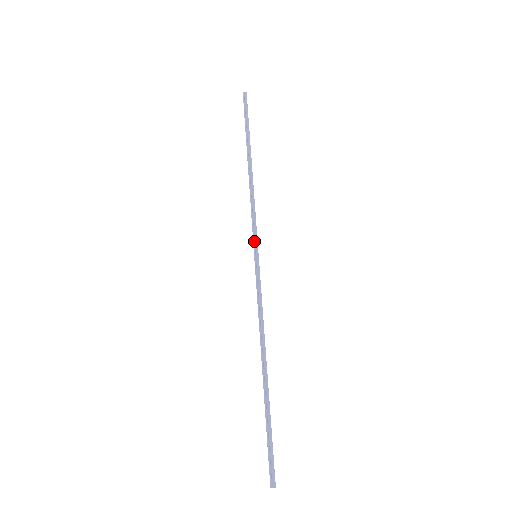
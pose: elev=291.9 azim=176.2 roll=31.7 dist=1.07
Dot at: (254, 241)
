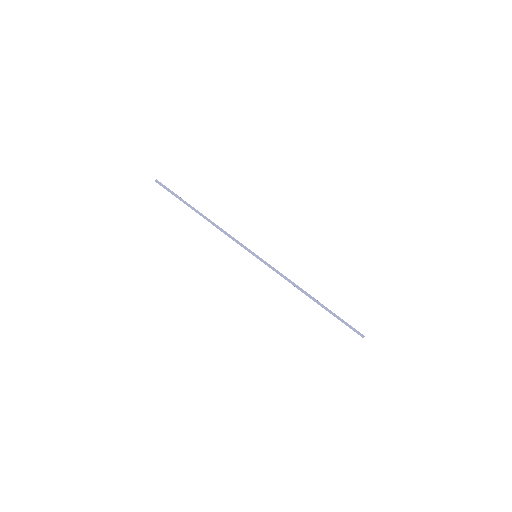
Dot at: occluded
